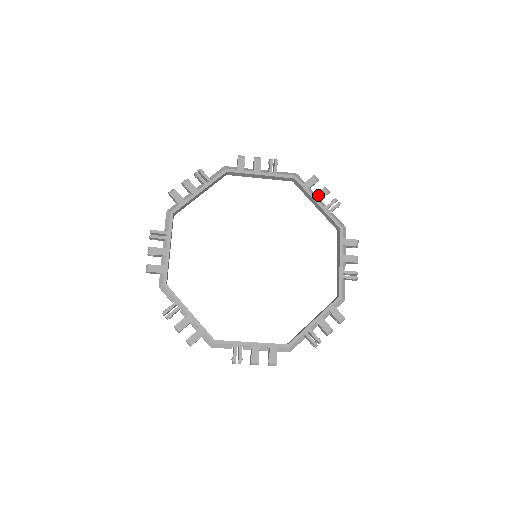
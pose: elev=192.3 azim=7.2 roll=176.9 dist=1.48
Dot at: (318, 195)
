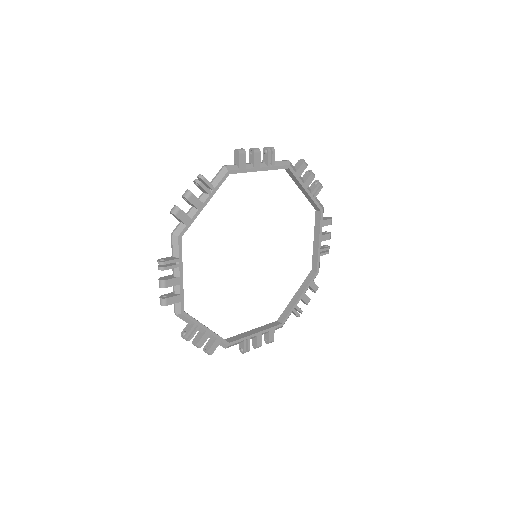
Dot at: (256, 164)
